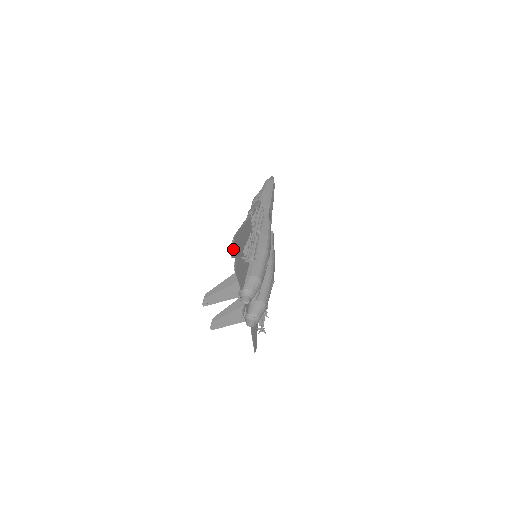
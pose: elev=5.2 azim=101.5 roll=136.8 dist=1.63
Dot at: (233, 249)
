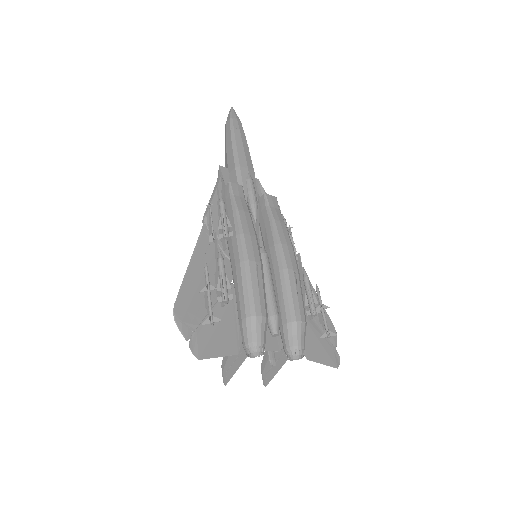
Dot at: (183, 327)
